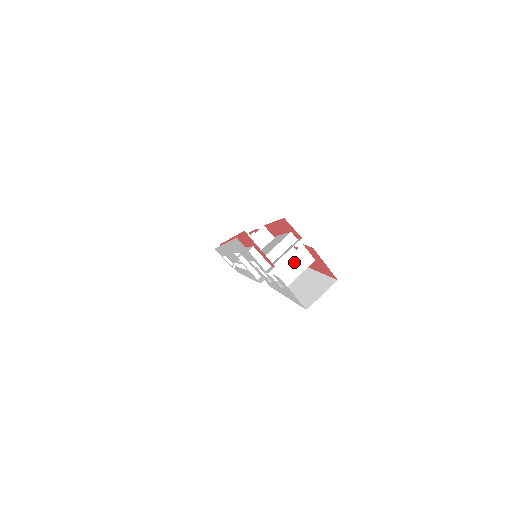
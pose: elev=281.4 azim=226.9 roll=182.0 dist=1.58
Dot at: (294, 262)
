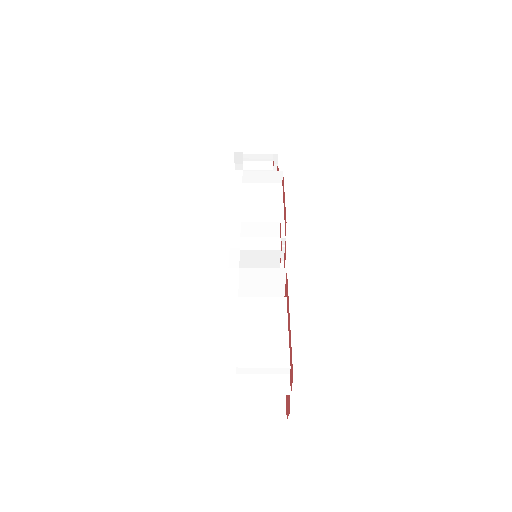
Dot at: occluded
